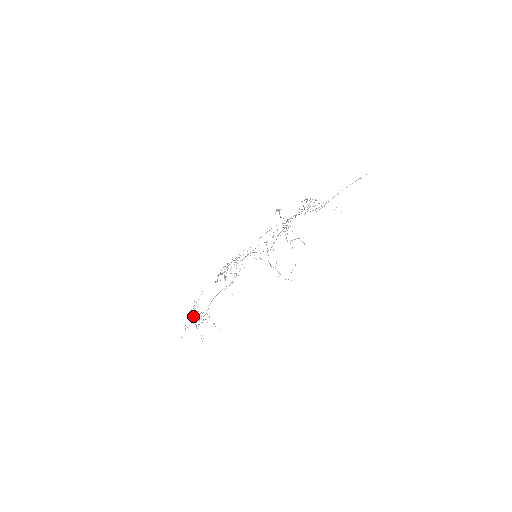
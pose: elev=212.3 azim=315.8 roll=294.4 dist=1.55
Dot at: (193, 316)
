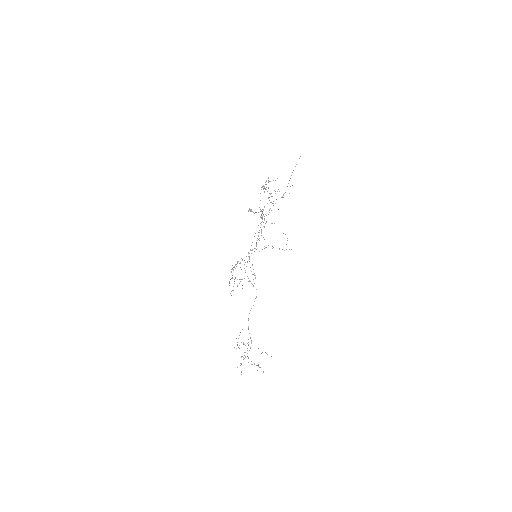
Dot at: (239, 348)
